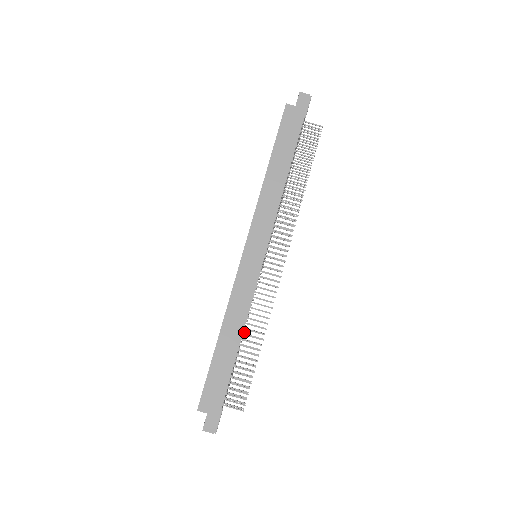
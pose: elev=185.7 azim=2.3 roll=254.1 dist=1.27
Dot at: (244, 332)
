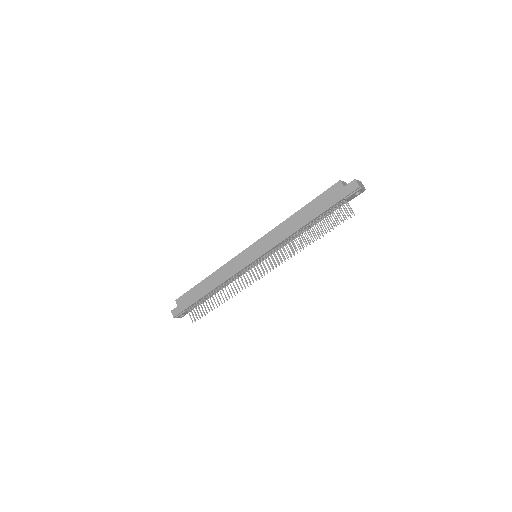
Dot at: (218, 288)
